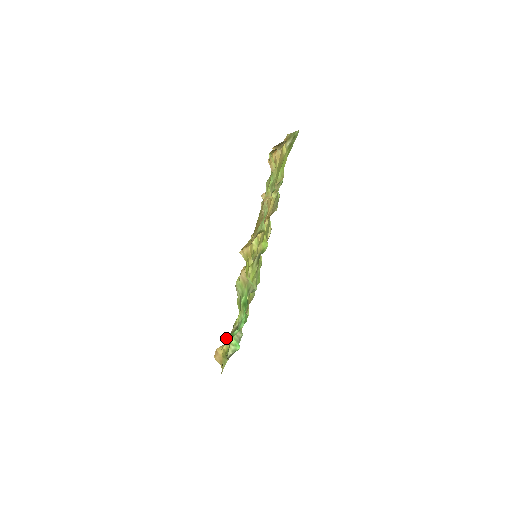
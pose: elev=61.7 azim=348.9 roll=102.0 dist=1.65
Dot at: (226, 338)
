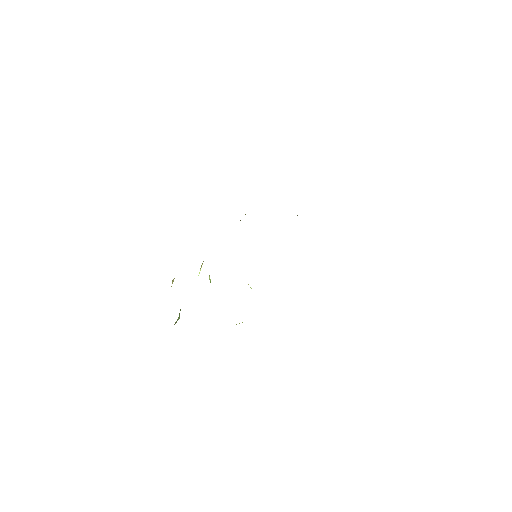
Dot at: occluded
